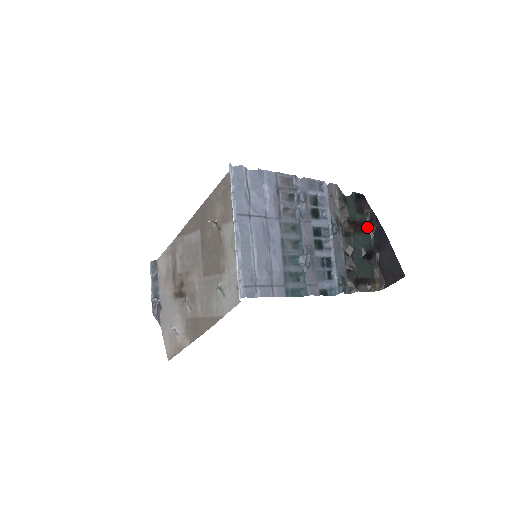
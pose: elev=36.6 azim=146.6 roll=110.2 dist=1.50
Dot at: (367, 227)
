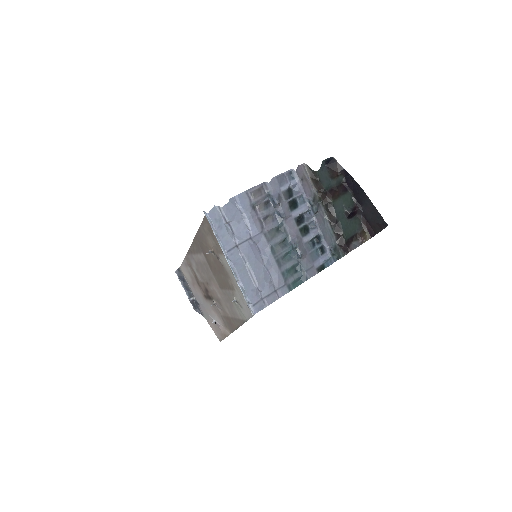
Dot at: (345, 186)
